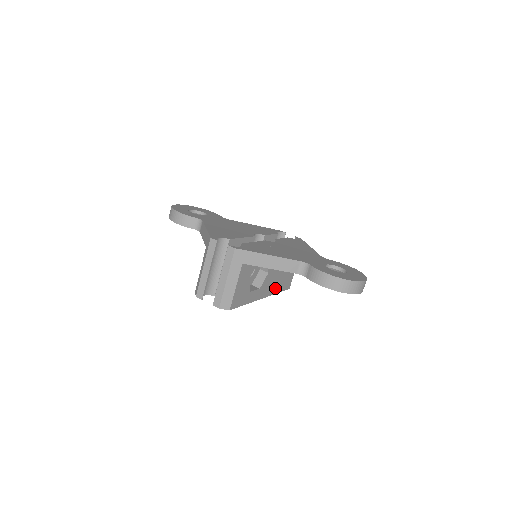
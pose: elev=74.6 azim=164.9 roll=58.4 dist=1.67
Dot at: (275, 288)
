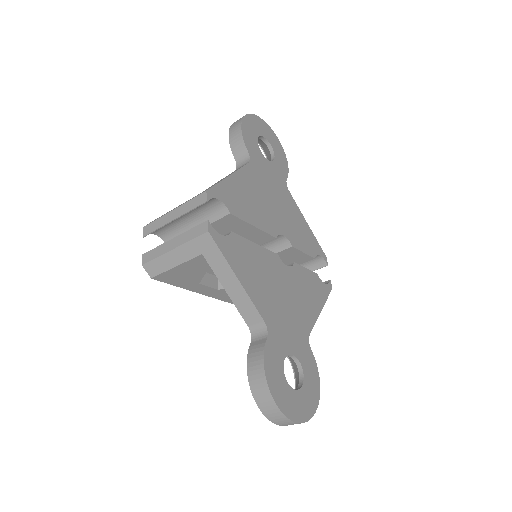
Dot at: occluded
